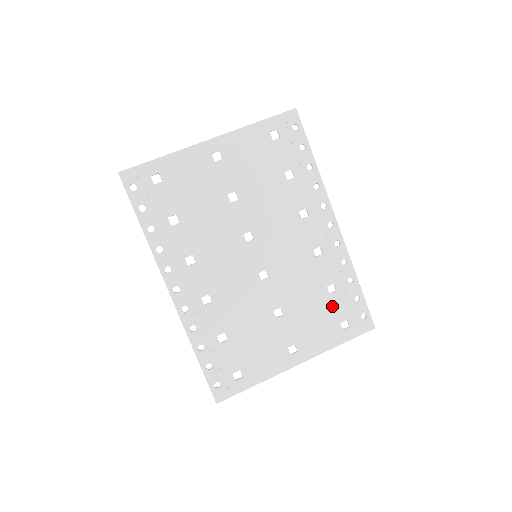
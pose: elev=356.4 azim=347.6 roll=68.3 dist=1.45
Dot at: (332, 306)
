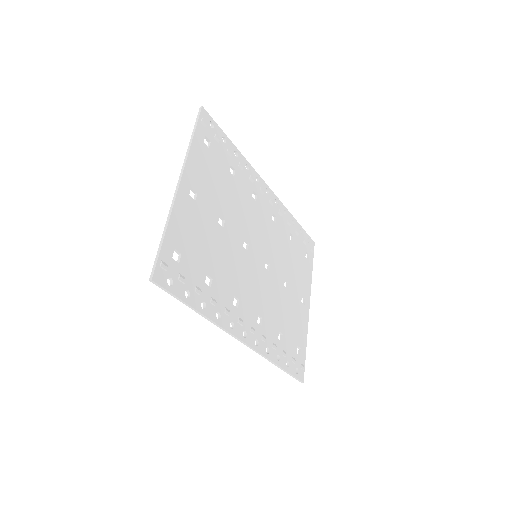
Dot at: (297, 250)
